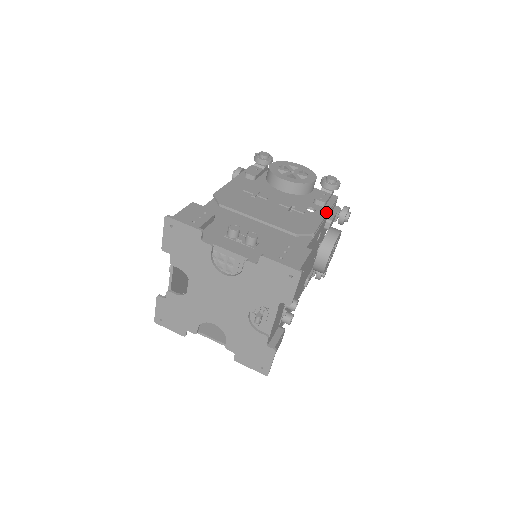
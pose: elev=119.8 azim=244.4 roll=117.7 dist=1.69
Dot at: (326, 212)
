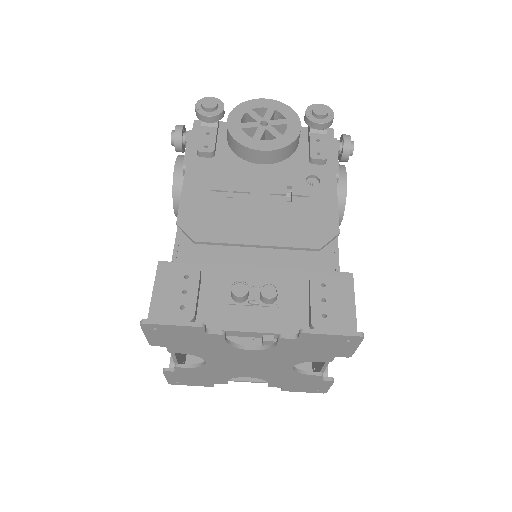
Dot at: (334, 175)
